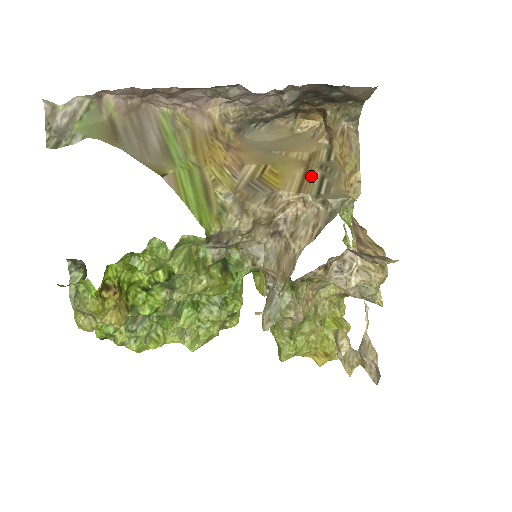
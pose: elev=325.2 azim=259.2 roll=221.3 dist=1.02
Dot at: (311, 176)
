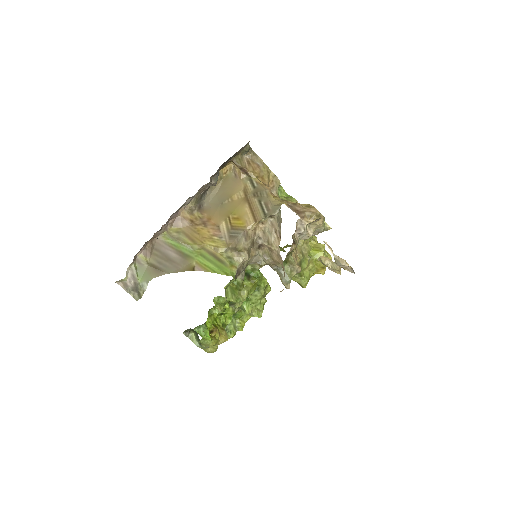
Dot at: (254, 206)
